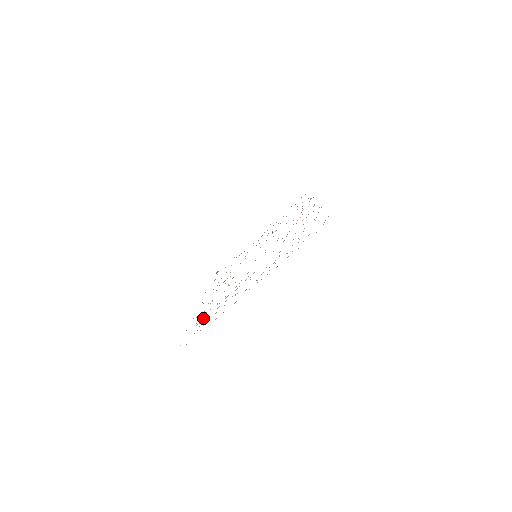
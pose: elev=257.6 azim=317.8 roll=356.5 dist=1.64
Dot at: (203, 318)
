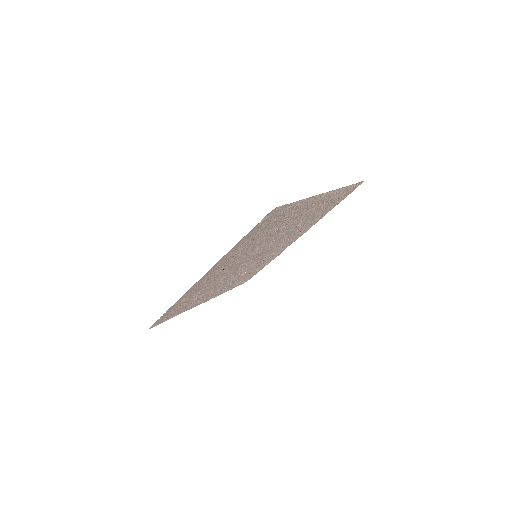
Dot at: (261, 230)
